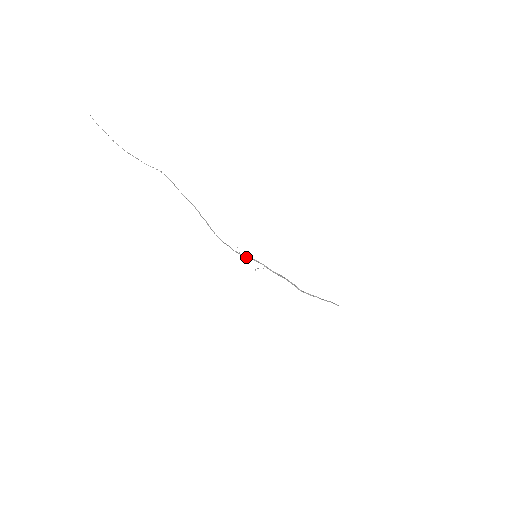
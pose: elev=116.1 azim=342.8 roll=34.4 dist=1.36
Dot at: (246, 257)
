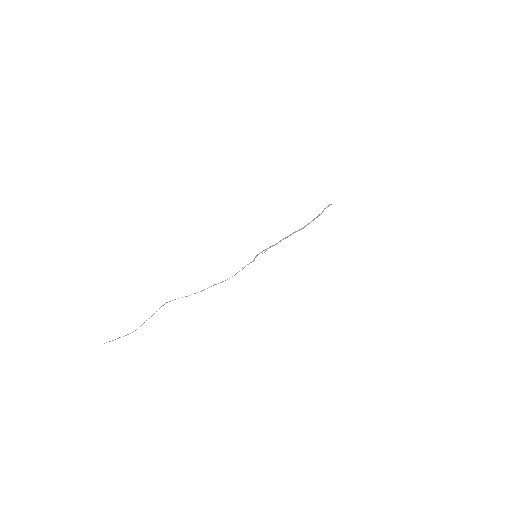
Dot at: (251, 262)
